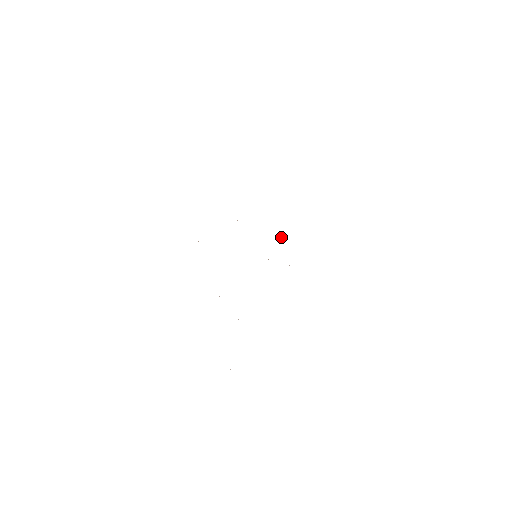
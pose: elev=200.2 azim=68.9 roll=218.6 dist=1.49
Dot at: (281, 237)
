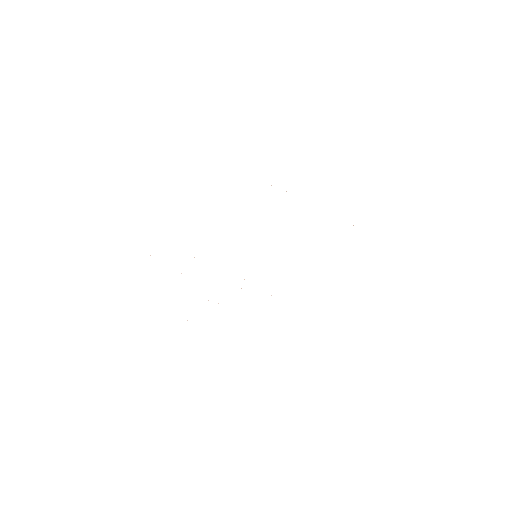
Dot at: occluded
